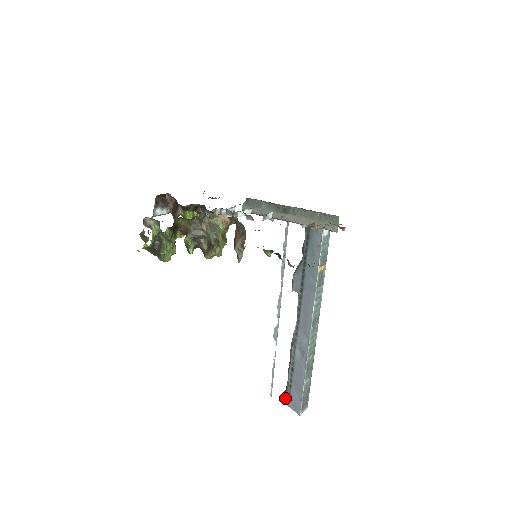
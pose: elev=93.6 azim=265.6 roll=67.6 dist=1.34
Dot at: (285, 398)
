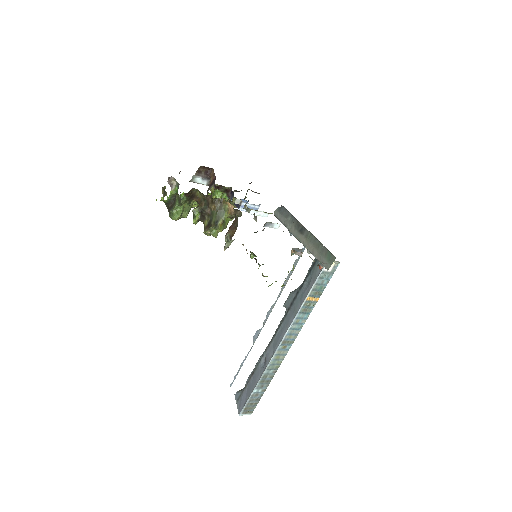
Dot at: (238, 394)
